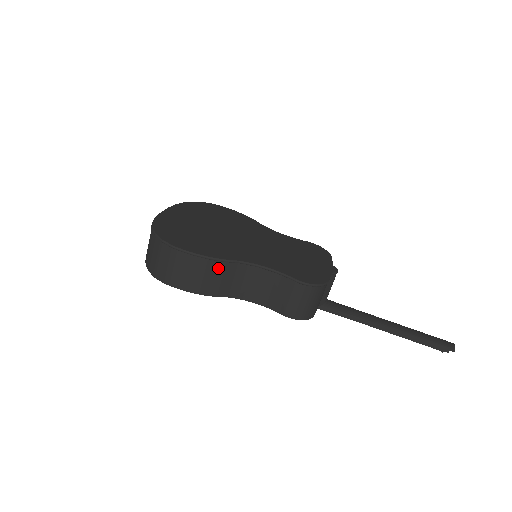
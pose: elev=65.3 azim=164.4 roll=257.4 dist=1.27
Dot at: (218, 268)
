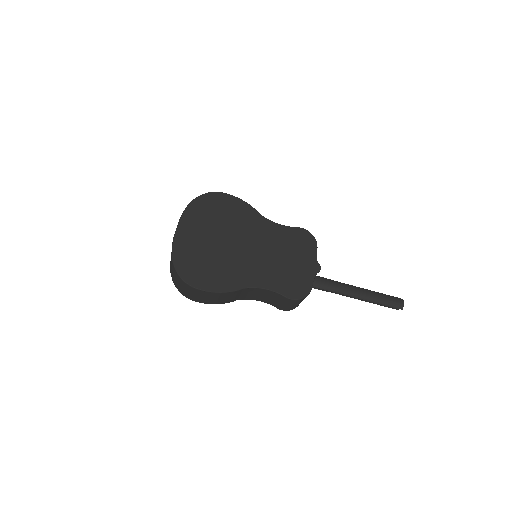
Dot at: (229, 294)
